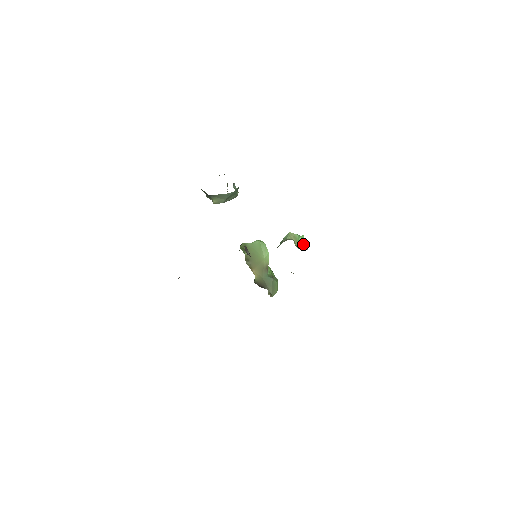
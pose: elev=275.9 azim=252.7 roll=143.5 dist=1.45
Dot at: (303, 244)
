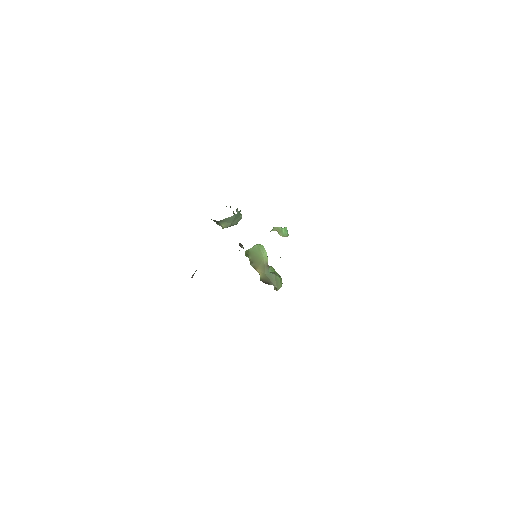
Dot at: (286, 233)
